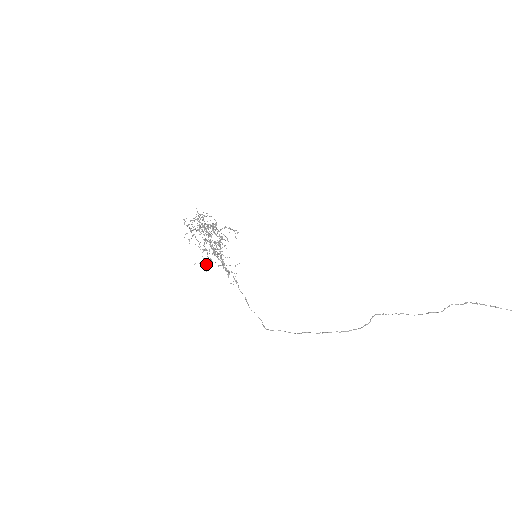
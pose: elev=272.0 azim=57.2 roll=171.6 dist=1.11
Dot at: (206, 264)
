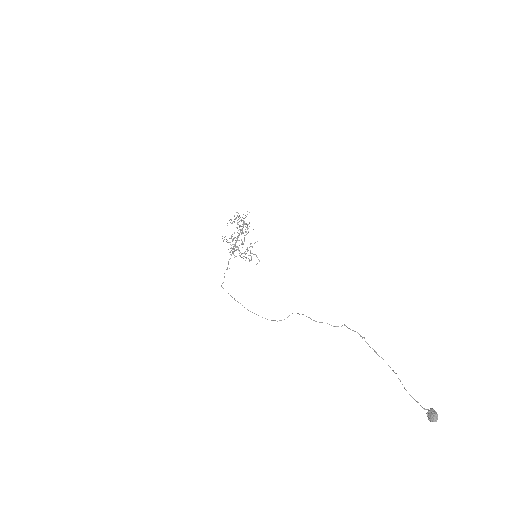
Dot at: occluded
